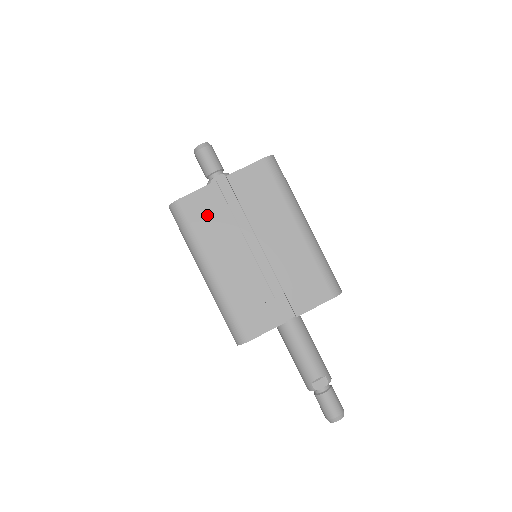
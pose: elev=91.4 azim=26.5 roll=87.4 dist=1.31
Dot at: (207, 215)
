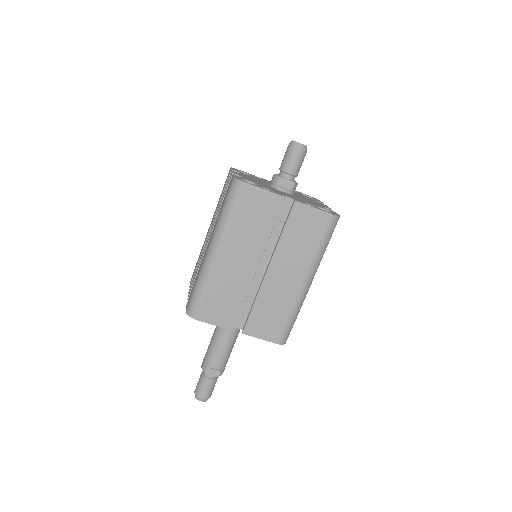
Dot at: (254, 214)
